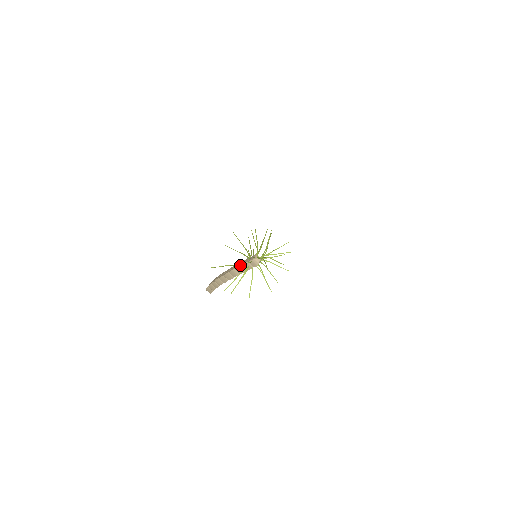
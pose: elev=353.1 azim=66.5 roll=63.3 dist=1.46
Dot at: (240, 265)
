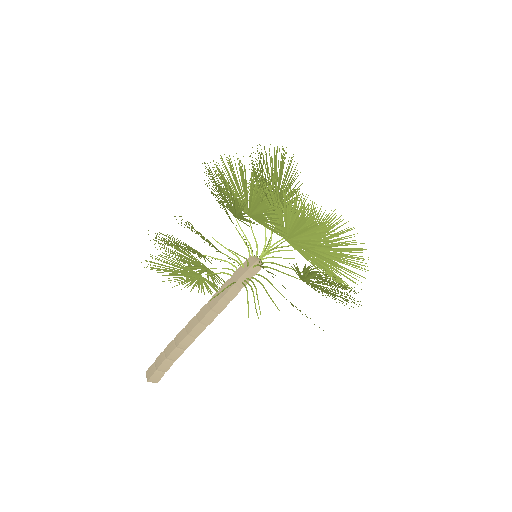
Dot at: occluded
